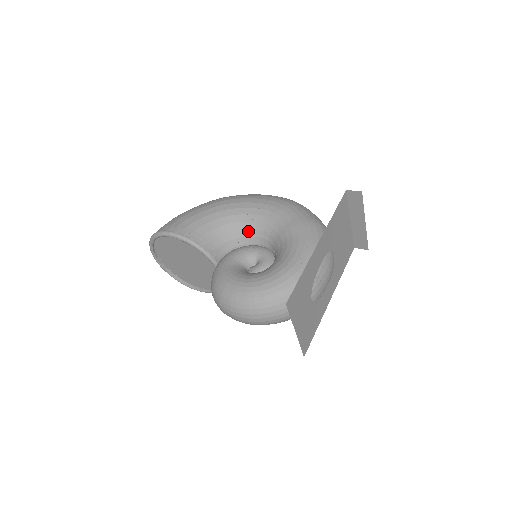
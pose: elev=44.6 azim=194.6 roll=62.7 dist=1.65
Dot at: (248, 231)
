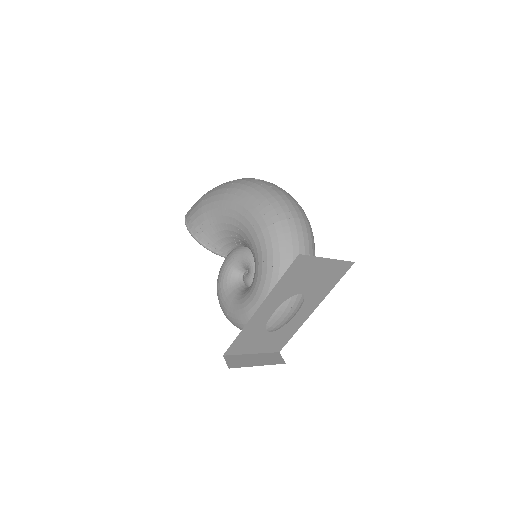
Dot at: (242, 241)
